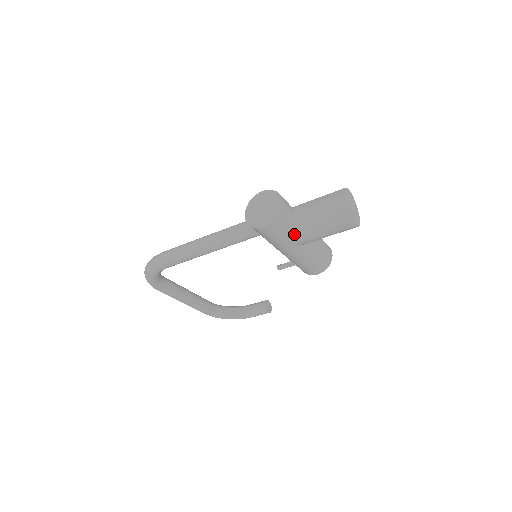
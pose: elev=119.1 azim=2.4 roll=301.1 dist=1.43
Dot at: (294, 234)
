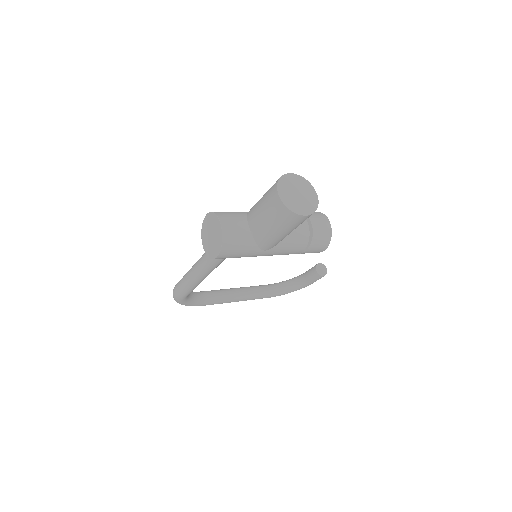
Dot at: (257, 243)
